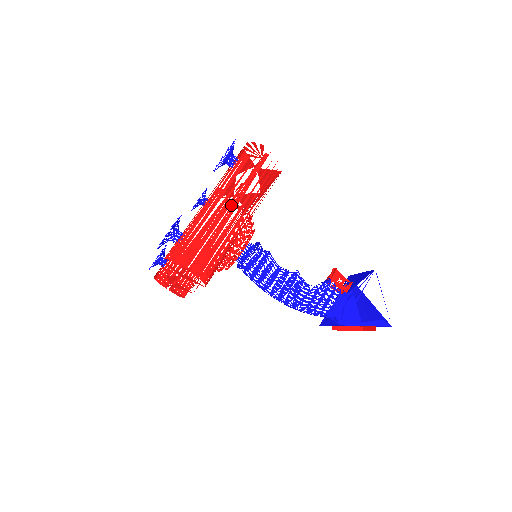
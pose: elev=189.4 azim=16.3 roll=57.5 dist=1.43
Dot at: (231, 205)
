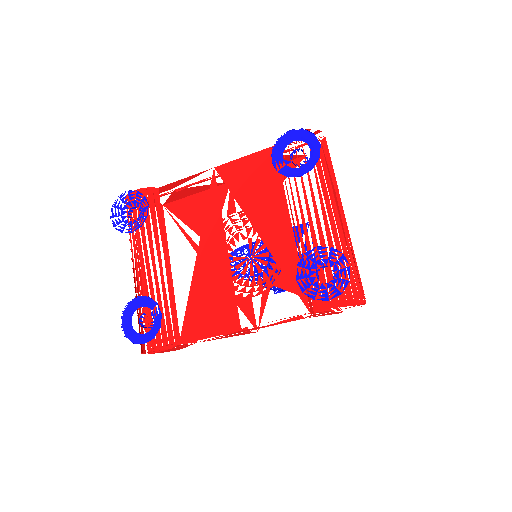
Dot at: occluded
